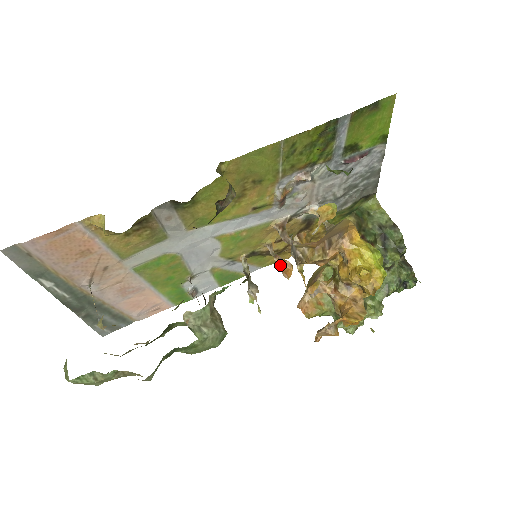
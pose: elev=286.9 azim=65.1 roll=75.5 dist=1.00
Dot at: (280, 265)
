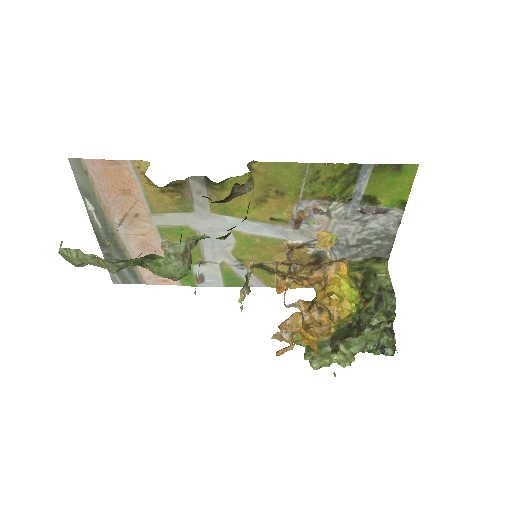
Dot at: (277, 281)
